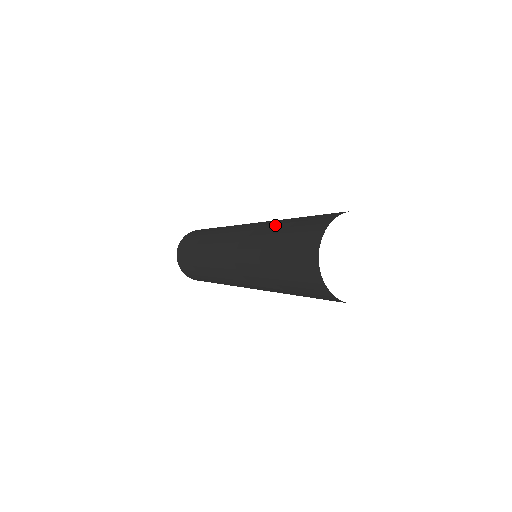
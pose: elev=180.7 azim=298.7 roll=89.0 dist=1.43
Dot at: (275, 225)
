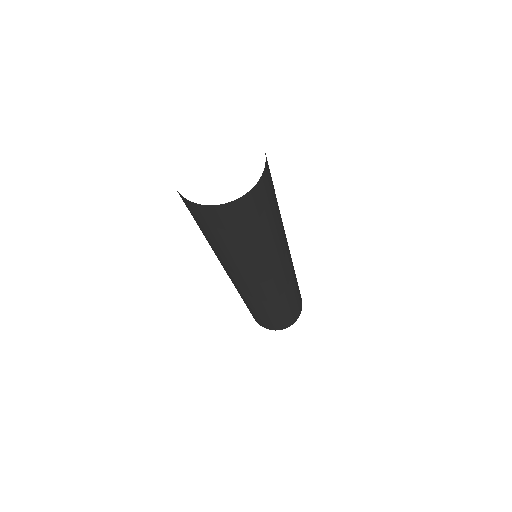
Dot at: occluded
